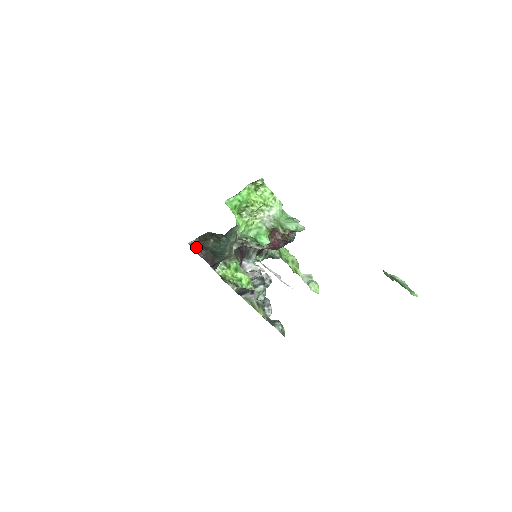
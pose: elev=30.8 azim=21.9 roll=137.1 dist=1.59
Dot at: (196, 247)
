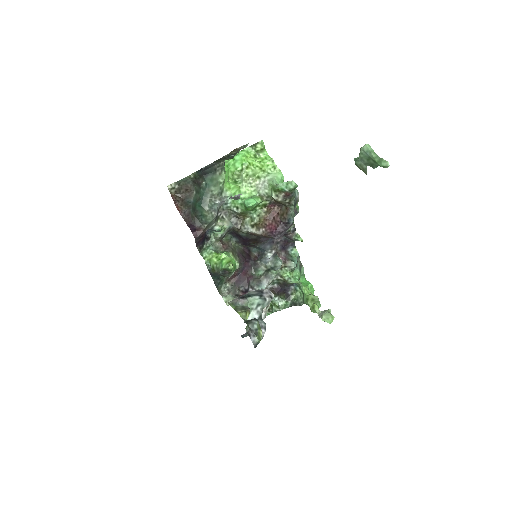
Dot at: (181, 206)
